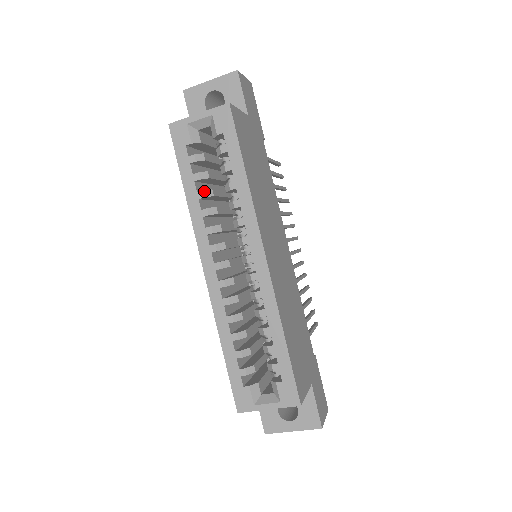
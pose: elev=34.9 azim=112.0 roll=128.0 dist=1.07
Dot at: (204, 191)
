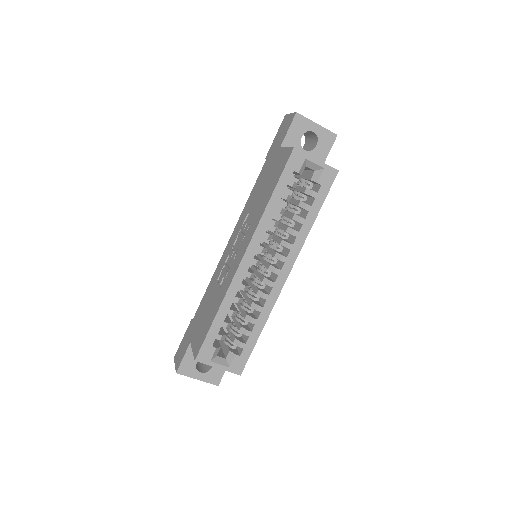
Dot at: (282, 209)
